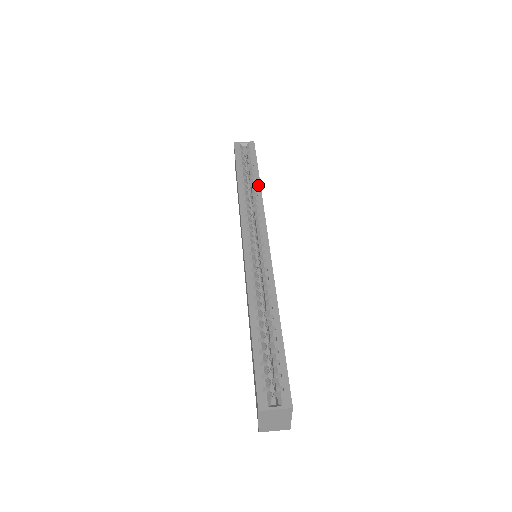
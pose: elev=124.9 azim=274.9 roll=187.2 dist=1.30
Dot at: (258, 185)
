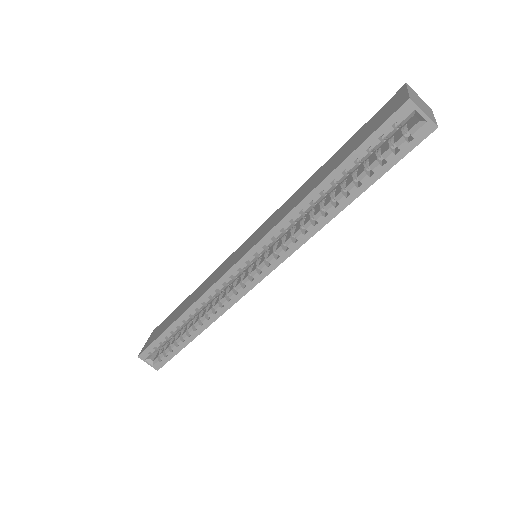
Dot at: (333, 213)
